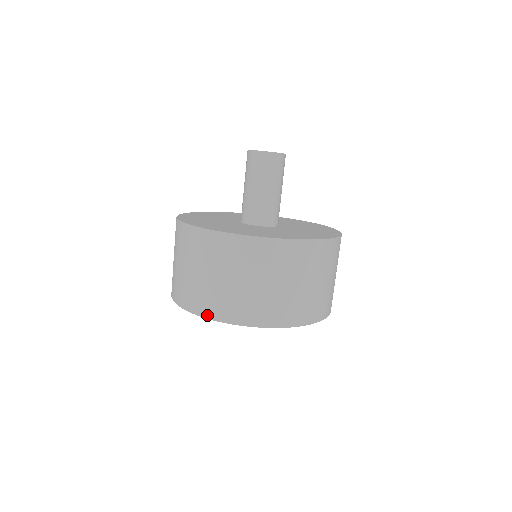
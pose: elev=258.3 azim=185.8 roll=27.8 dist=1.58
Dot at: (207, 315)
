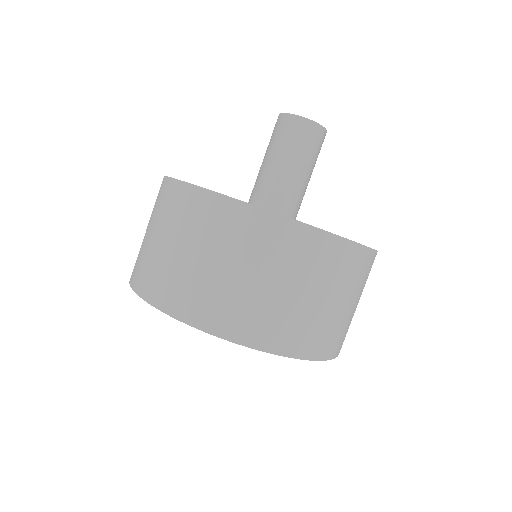
Dot at: (264, 346)
